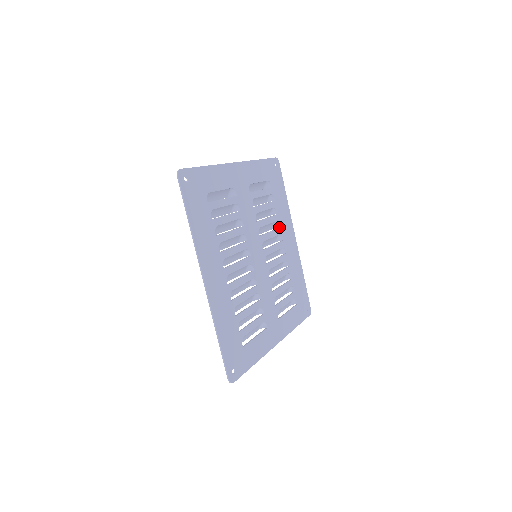
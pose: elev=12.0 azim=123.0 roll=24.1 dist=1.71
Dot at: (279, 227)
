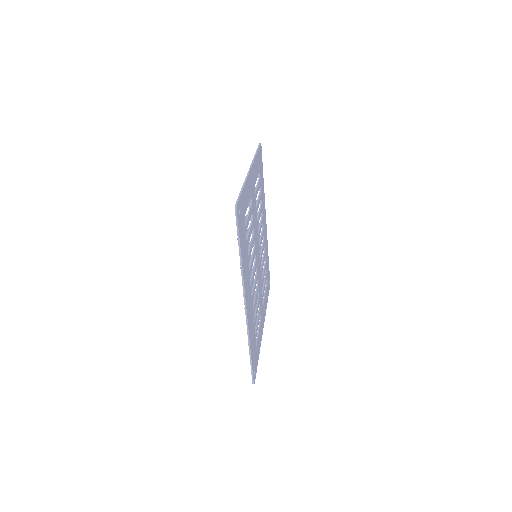
Dot at: (261, 216)
